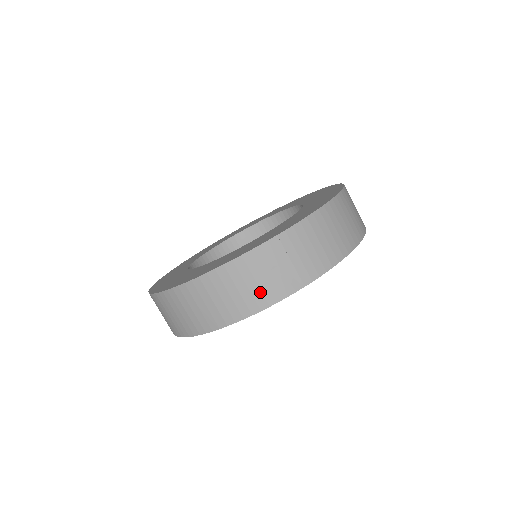
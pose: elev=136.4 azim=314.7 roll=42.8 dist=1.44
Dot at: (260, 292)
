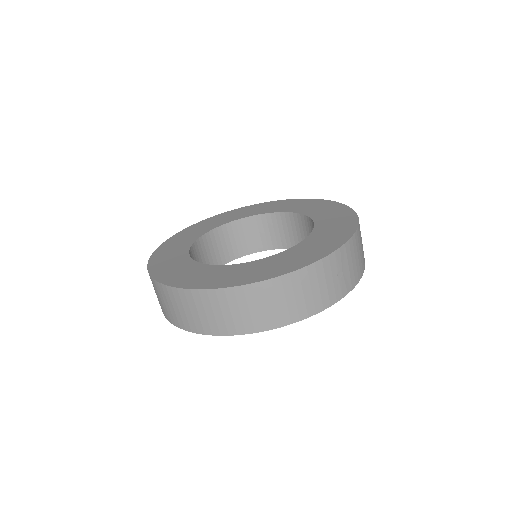
Dot at: (327, 293)
